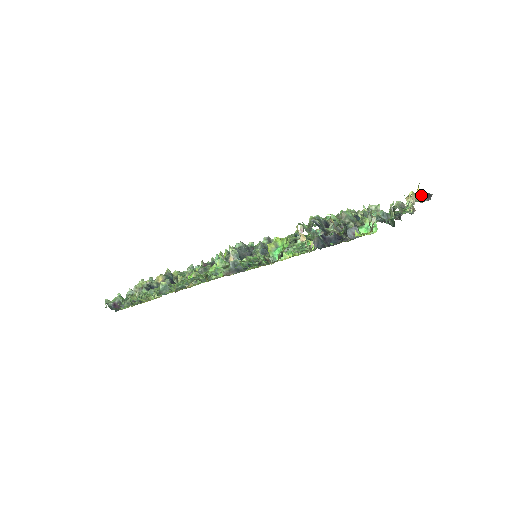
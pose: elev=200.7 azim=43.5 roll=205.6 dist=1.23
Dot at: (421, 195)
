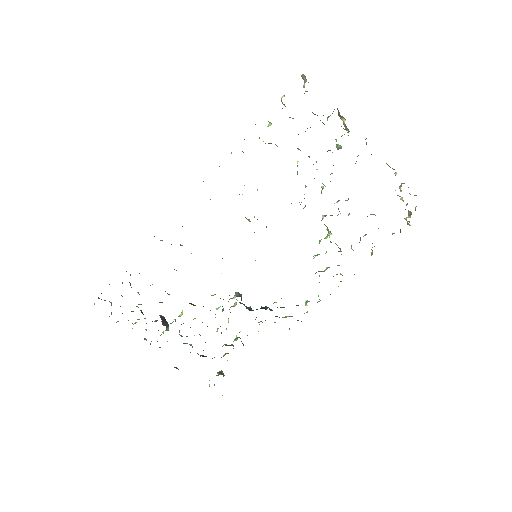
Dot at: (416, 206)
